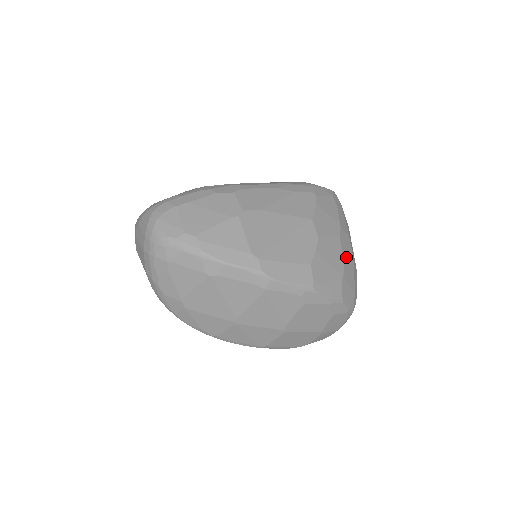
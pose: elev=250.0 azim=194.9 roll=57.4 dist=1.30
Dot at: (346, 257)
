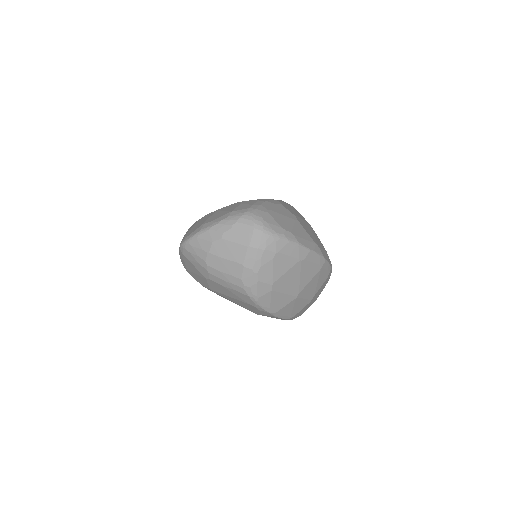
Dot at: occluded
